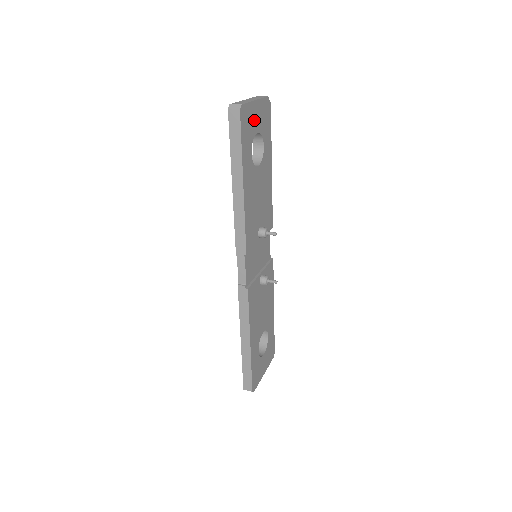
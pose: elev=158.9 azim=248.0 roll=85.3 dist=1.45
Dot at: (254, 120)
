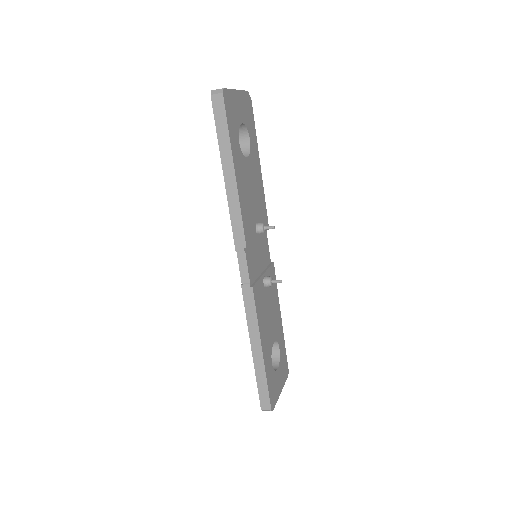
Dot at: (237, 109)
